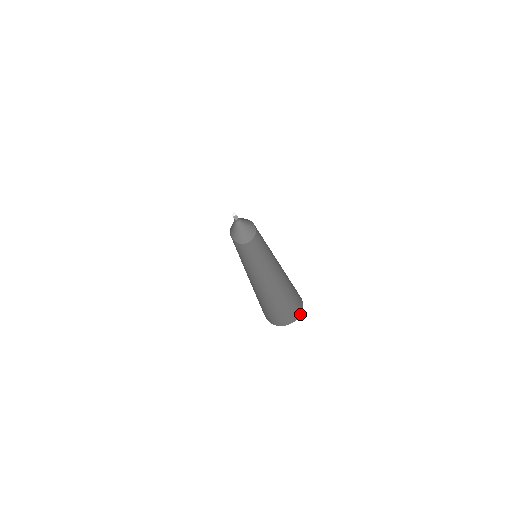
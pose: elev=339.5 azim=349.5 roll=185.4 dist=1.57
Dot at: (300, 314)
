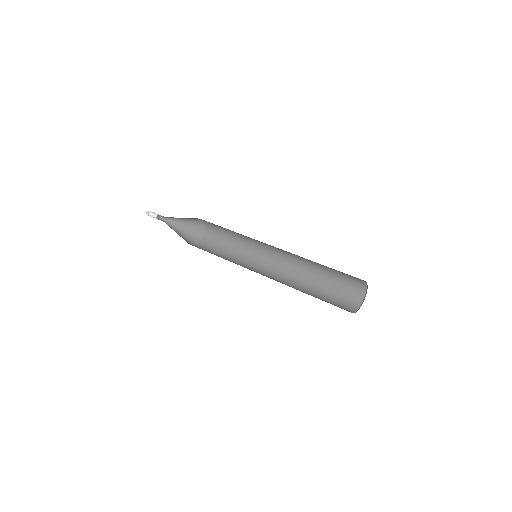
Dot at: (365, 292)
